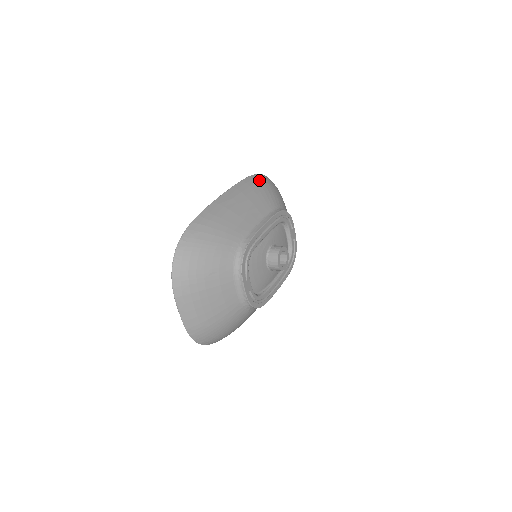
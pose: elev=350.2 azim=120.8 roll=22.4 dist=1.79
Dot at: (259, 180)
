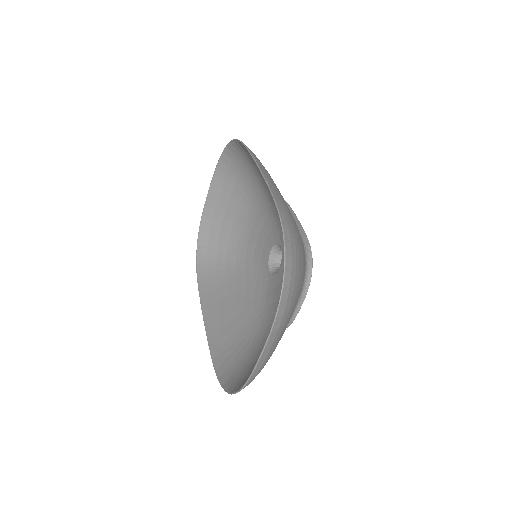
Dot at: occluded
